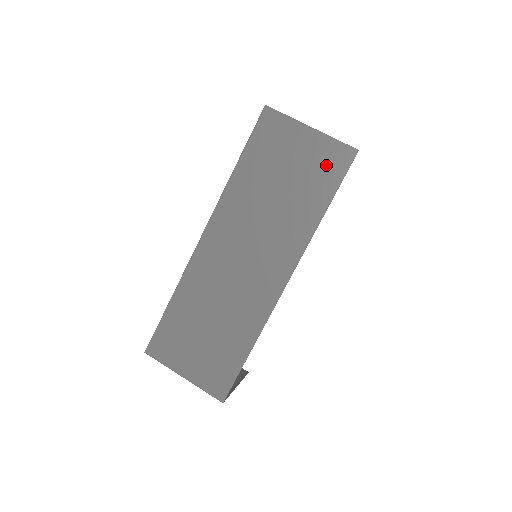
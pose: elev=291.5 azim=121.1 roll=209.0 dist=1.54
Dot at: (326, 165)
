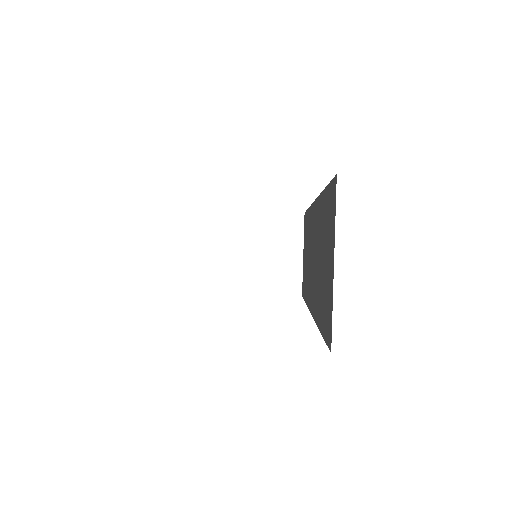
Dot at: occluded
